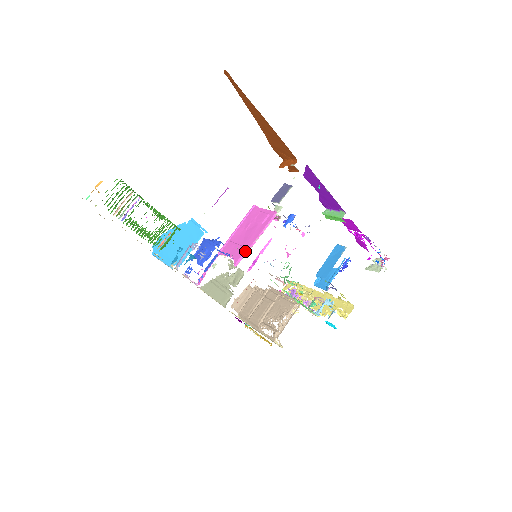
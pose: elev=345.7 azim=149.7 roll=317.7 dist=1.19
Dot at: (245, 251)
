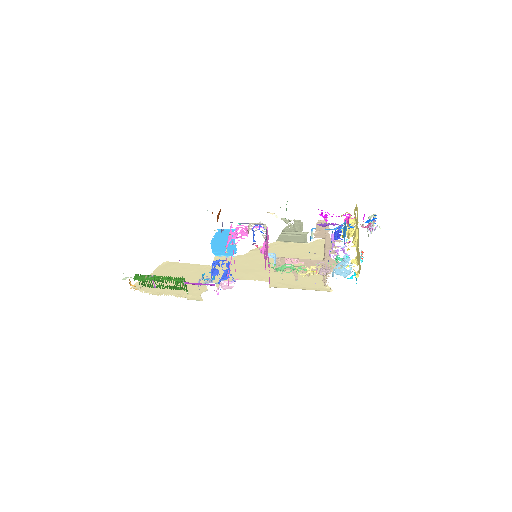
Dot at: occluded
